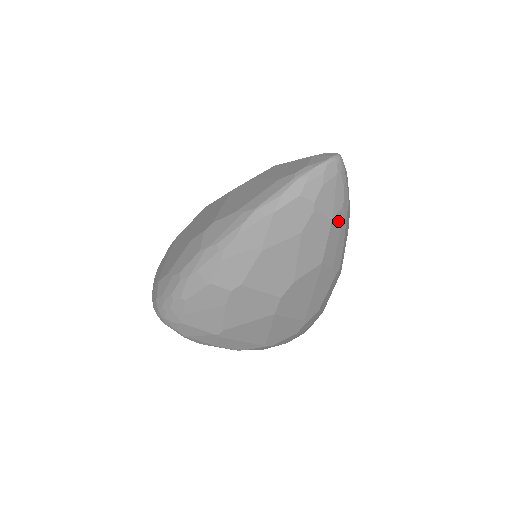
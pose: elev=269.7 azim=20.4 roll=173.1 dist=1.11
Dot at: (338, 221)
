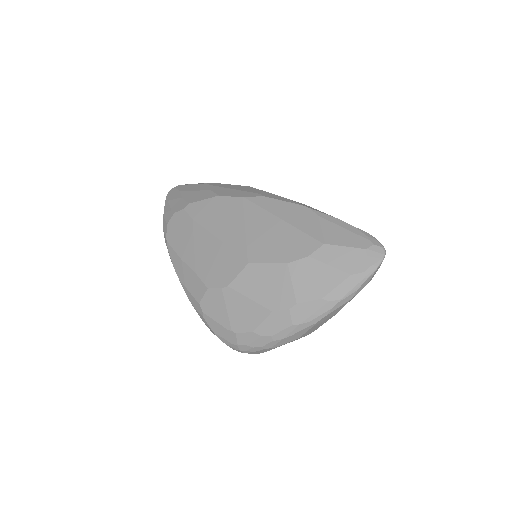
Dot at: occluded
